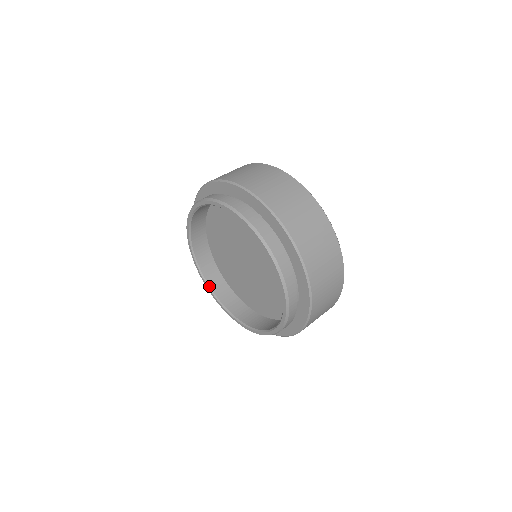
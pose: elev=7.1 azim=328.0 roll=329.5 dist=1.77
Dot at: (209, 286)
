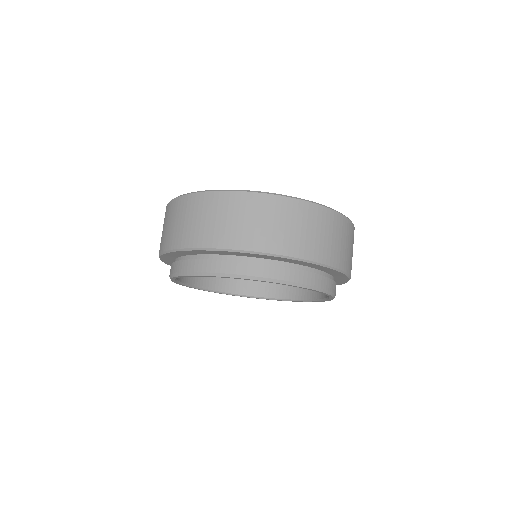
Dot at: (241, 295)
